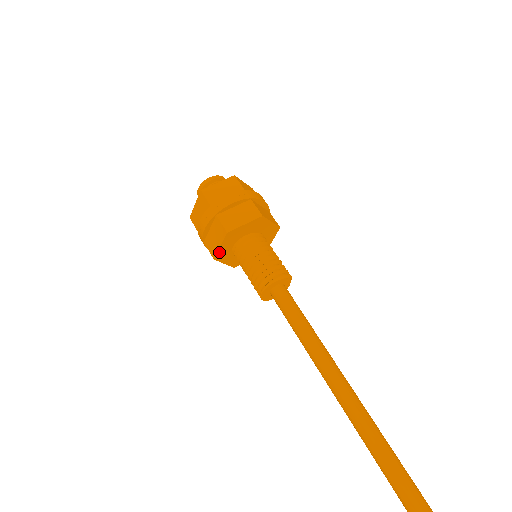
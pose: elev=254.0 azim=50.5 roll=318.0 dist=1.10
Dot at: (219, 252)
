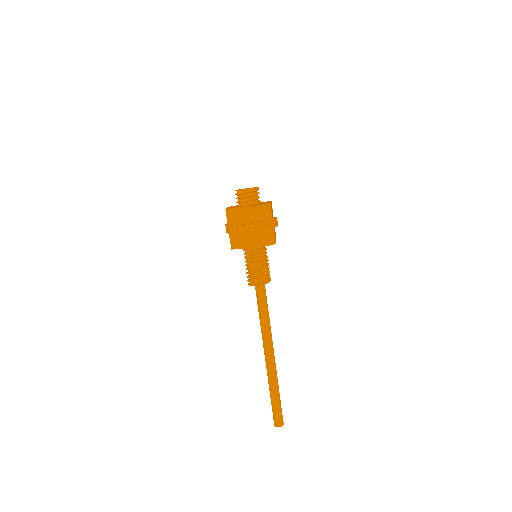
Dot at: occluded
